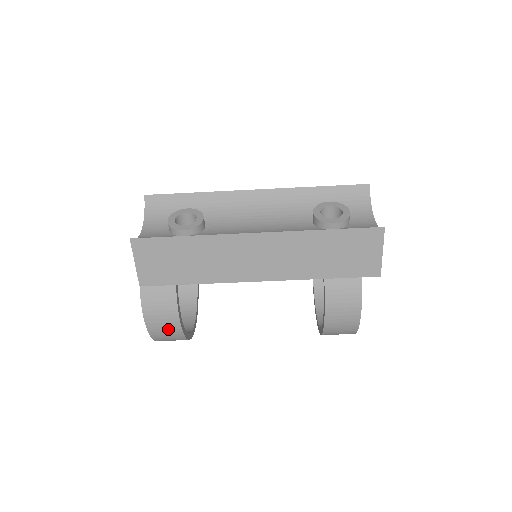
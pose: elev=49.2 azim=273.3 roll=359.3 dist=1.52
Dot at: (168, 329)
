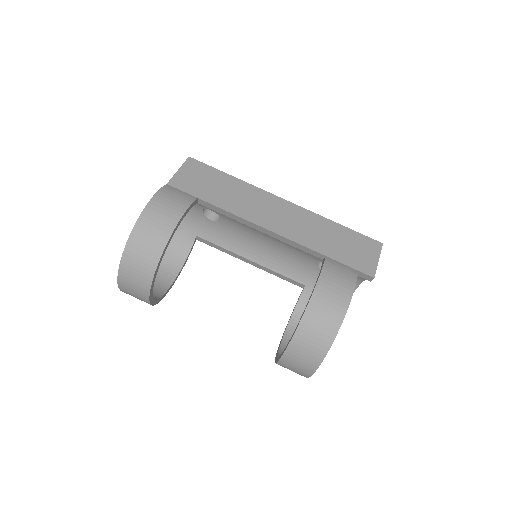
Dot at: (163, 220)
